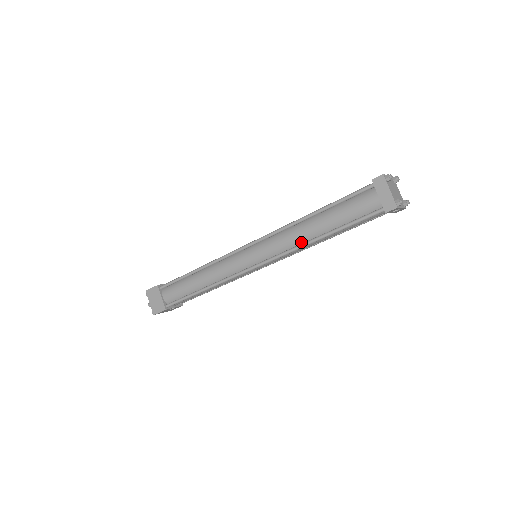
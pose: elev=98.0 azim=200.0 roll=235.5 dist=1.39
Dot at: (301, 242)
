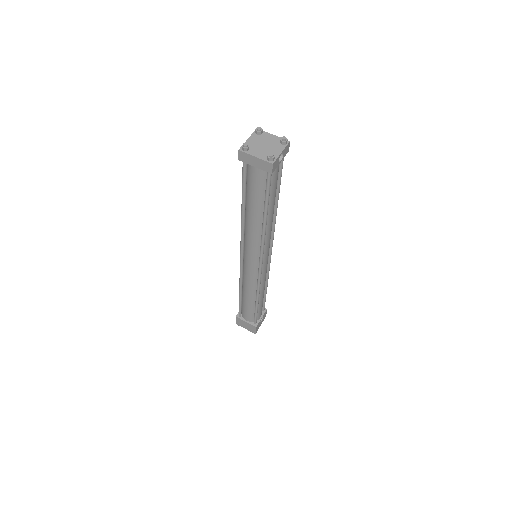
Dot at: (260, 232)
